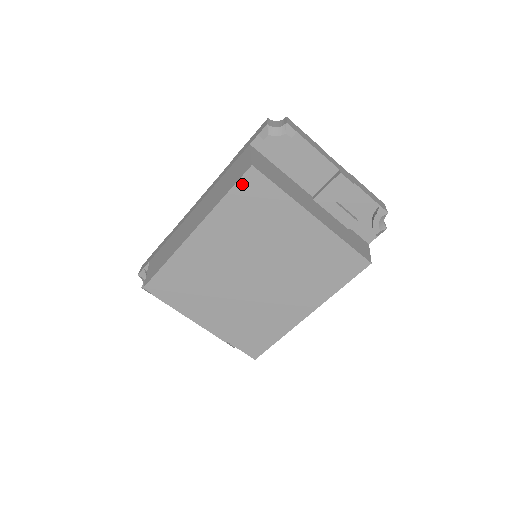
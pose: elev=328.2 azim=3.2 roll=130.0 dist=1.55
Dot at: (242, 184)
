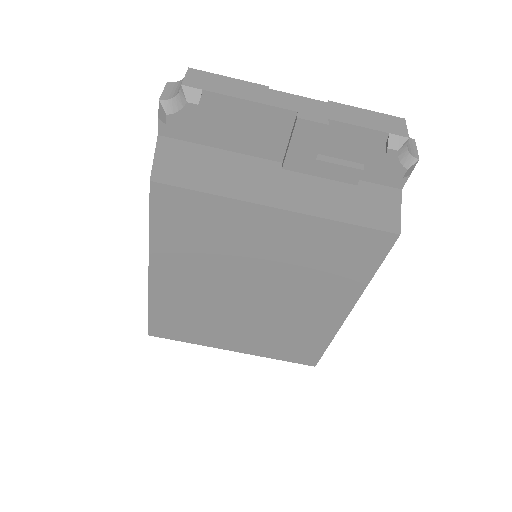
Dot at: (157, 207)
